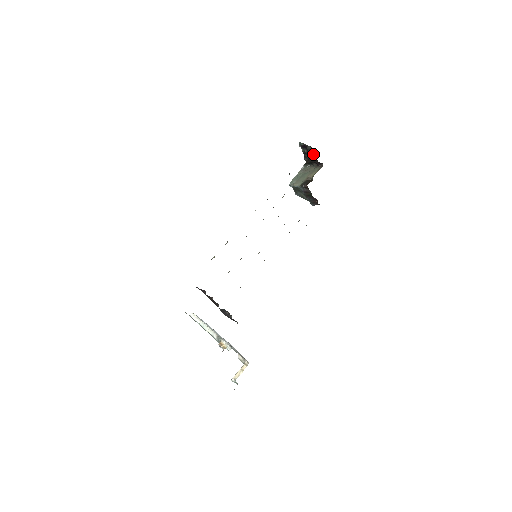
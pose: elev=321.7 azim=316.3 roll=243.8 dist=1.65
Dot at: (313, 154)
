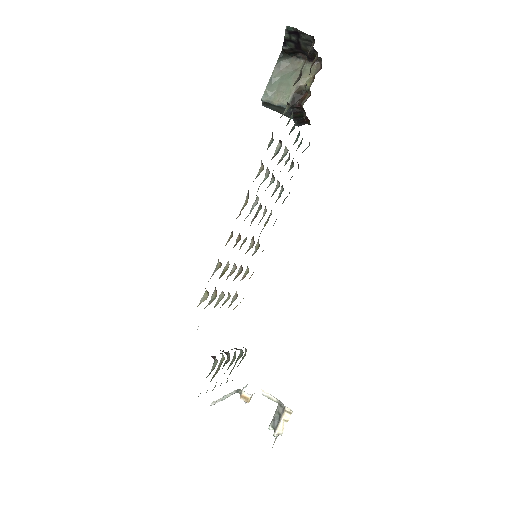
Dot at: (310, 46)
